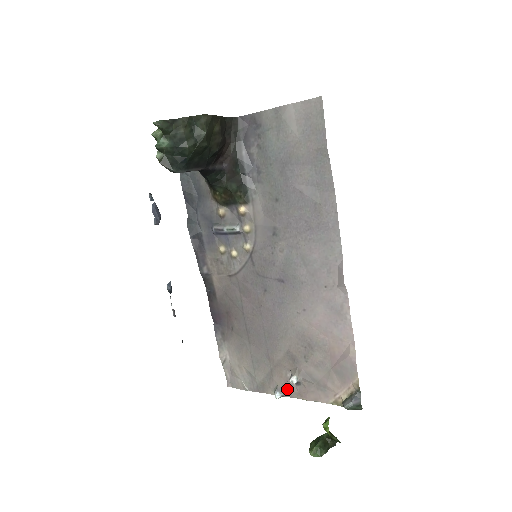
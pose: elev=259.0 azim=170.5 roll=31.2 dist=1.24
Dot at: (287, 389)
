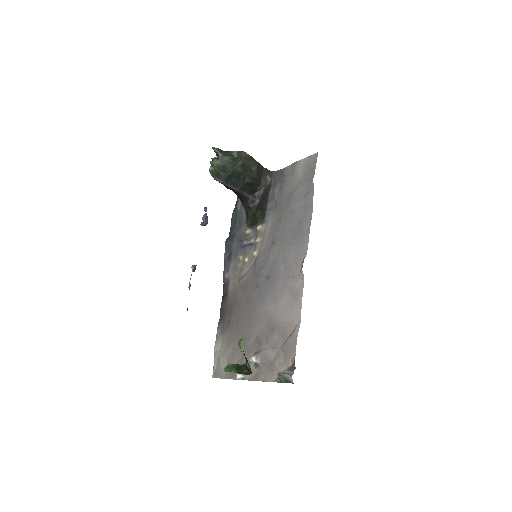
Dot at: occluded
